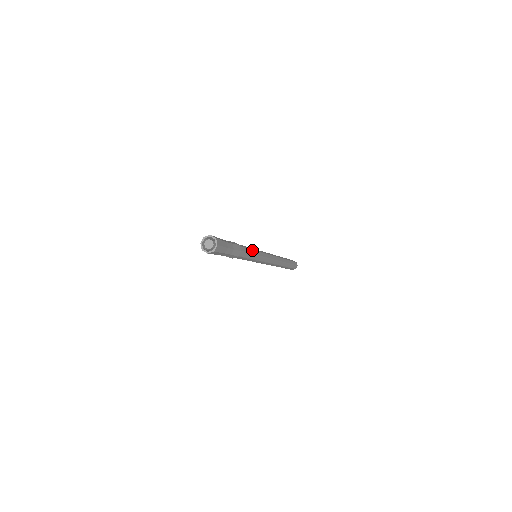
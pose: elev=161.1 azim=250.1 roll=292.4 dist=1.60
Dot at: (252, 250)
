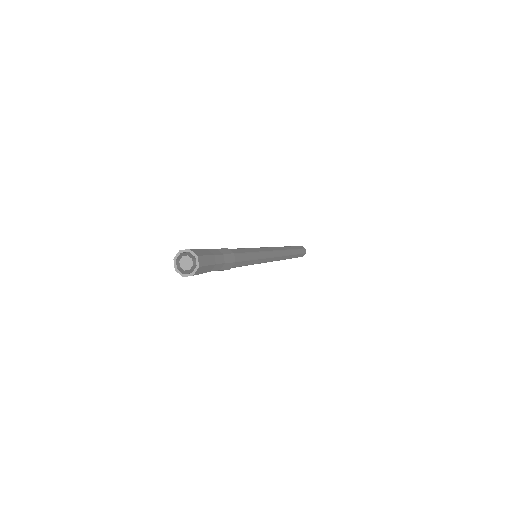
Dot at: (251, 253)
